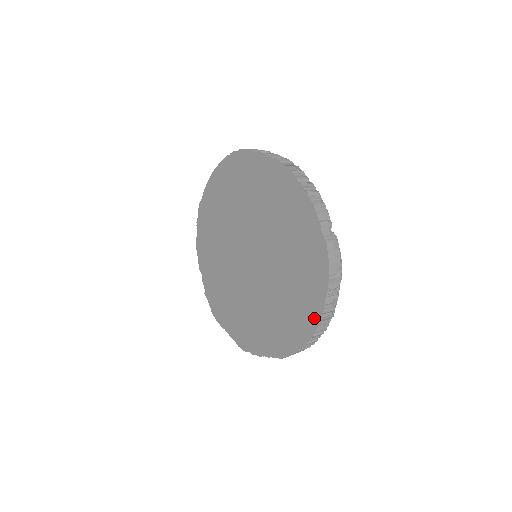
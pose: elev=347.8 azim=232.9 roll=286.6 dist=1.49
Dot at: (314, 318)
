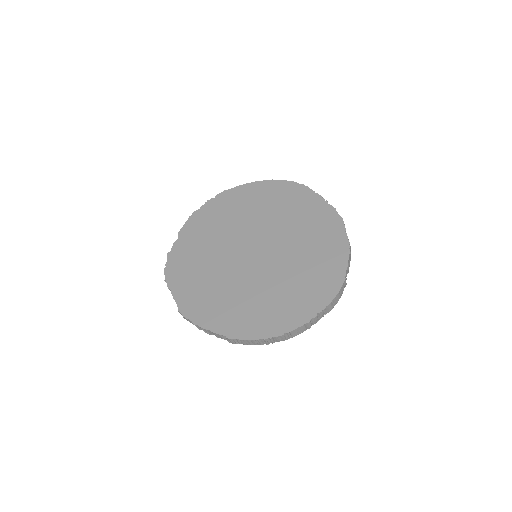
Dot at: (295, 322)
